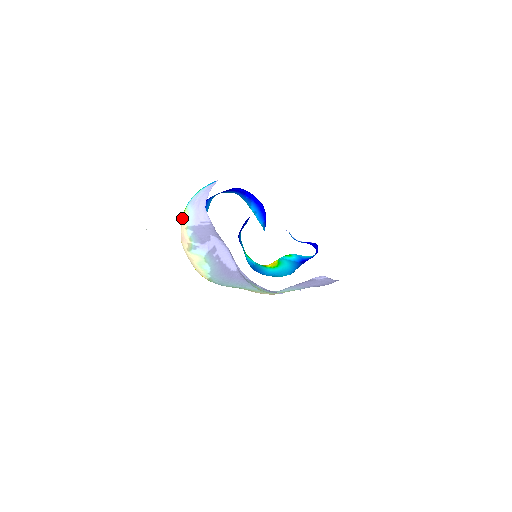
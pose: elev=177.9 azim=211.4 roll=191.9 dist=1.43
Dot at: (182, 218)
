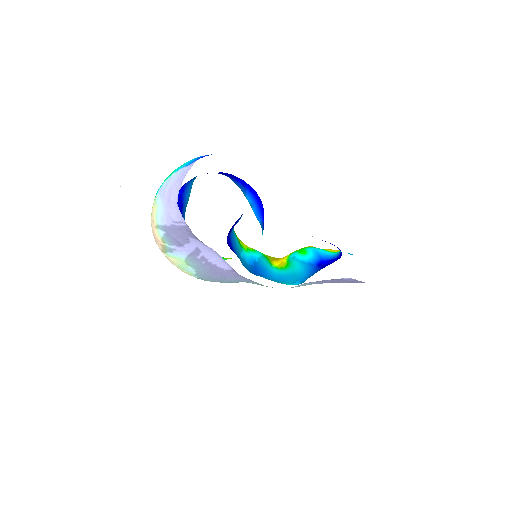
Dot at: occluded
